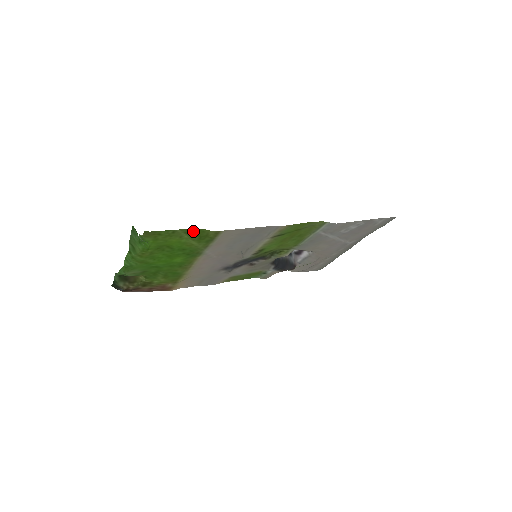
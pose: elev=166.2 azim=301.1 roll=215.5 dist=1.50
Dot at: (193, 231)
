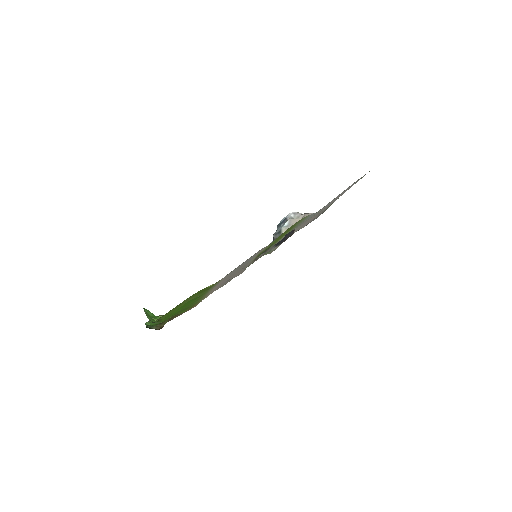
Dot at: (195, 294)
